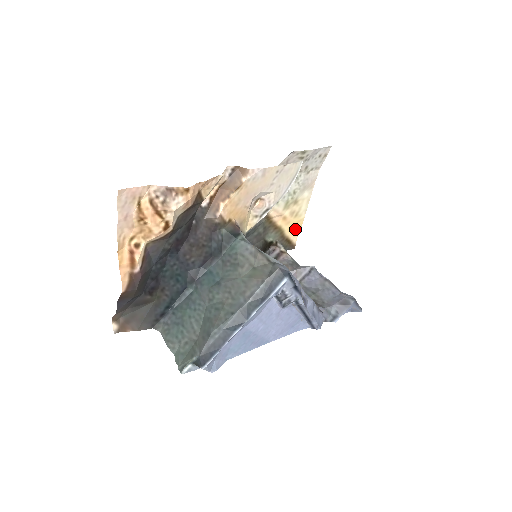
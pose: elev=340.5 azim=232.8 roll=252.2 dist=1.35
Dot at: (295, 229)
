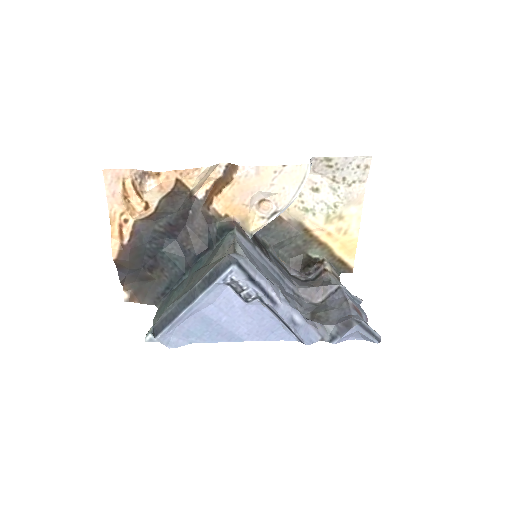
Dot at: (349, 250)
